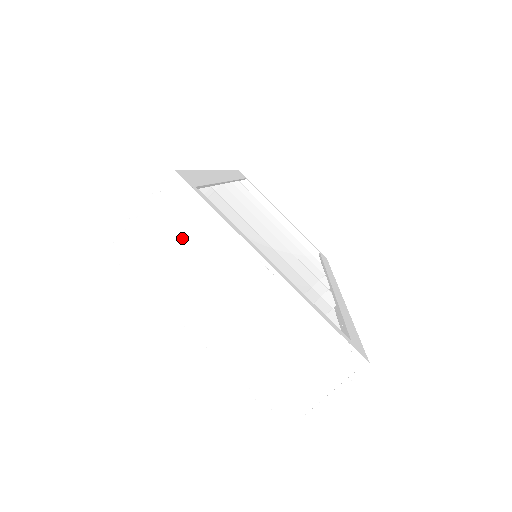
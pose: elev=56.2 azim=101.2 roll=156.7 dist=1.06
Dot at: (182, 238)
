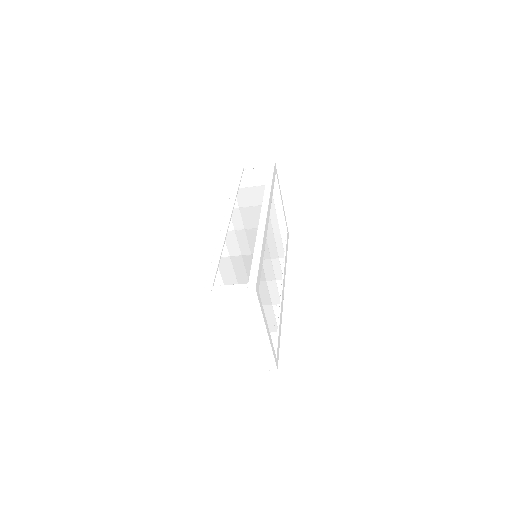
Dot at: (240, 307)
